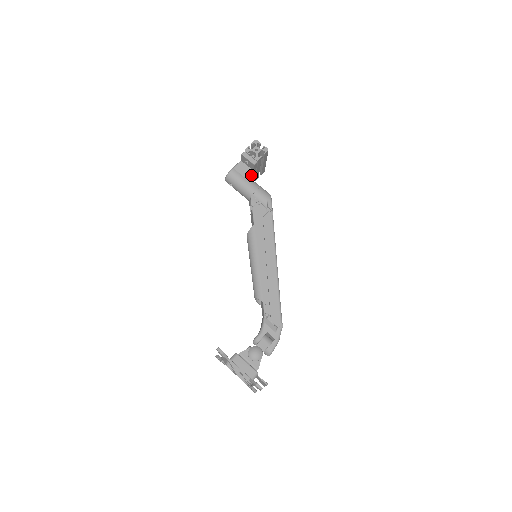
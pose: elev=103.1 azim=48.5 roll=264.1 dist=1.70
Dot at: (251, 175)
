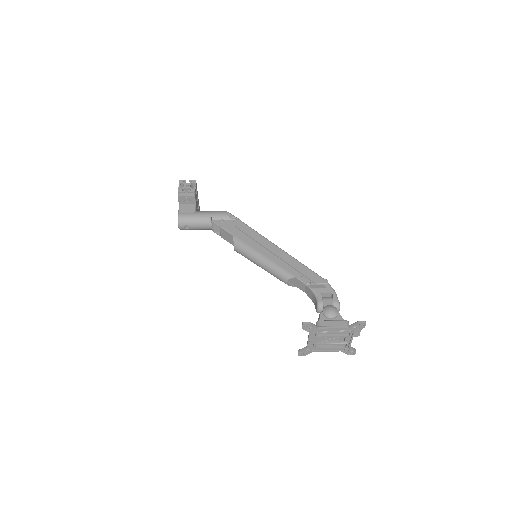
Dot at: (196, 210)
